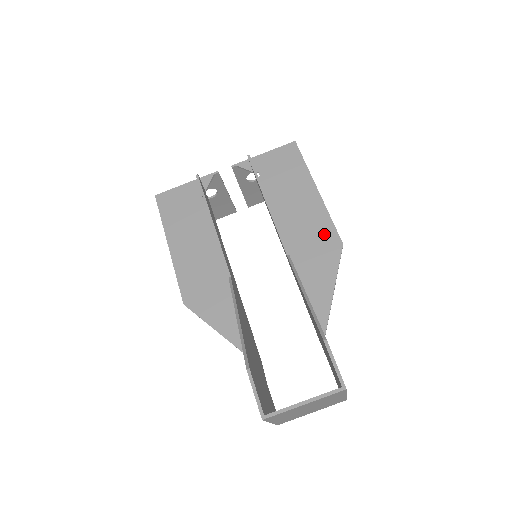
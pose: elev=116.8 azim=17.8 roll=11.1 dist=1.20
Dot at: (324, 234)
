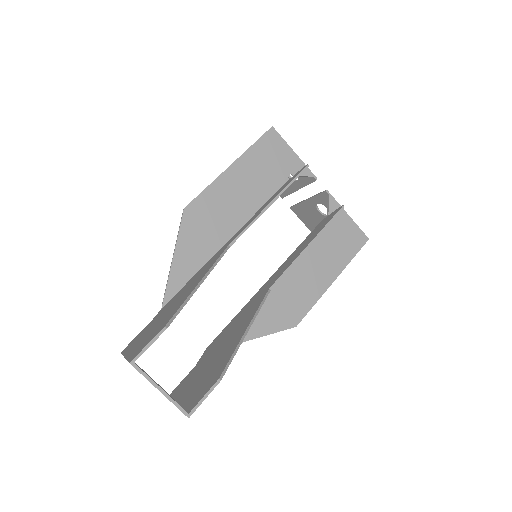
Dot at: (298, 306)
